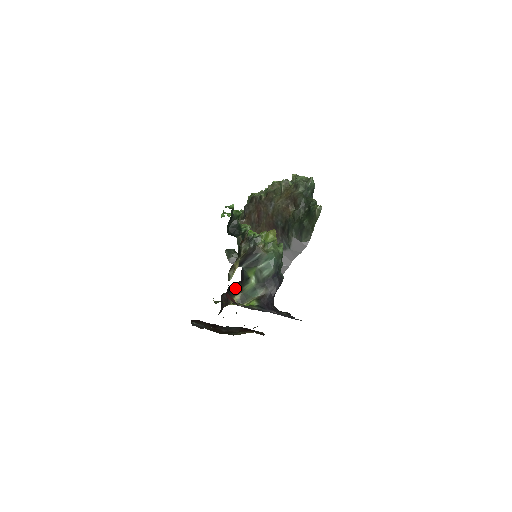
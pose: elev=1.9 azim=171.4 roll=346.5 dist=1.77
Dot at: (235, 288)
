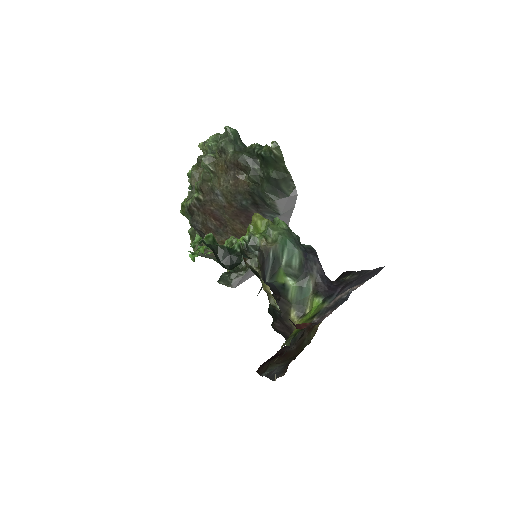
Dot at: (280, 308)
